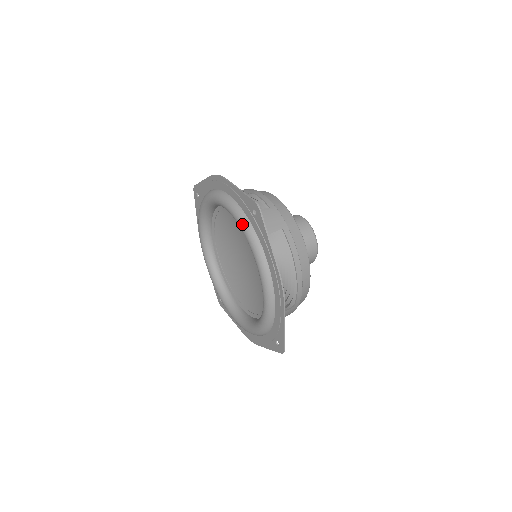
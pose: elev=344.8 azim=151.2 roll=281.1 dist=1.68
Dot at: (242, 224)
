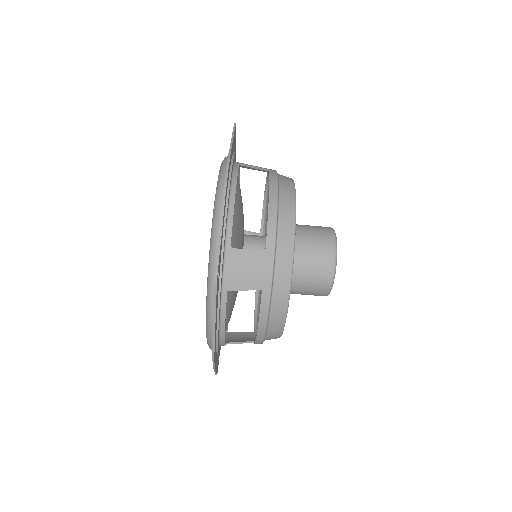
Dot at: occluded
